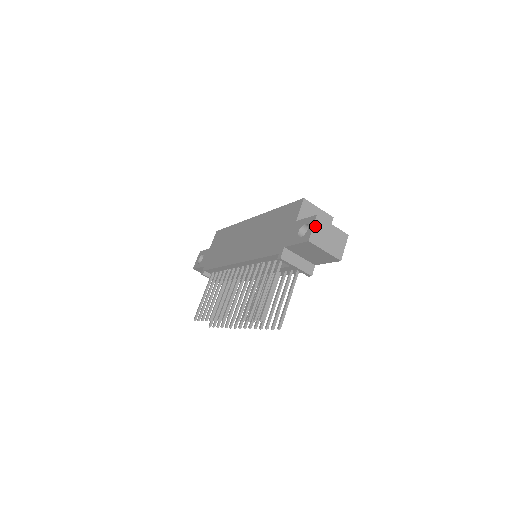
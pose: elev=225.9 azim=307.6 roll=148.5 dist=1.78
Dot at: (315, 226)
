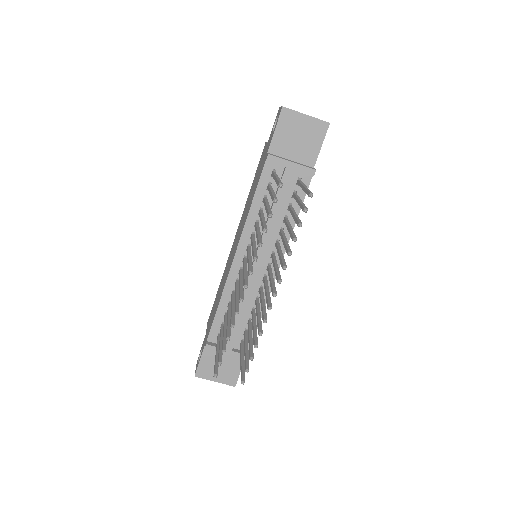
Dot at: occluded
